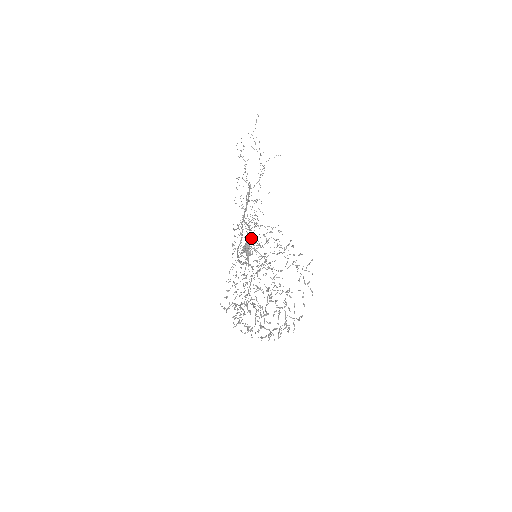
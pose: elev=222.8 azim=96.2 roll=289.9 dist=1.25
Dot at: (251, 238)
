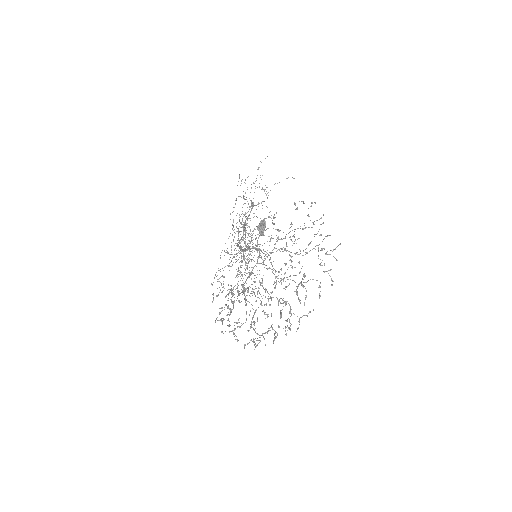
Dot at: occluded
